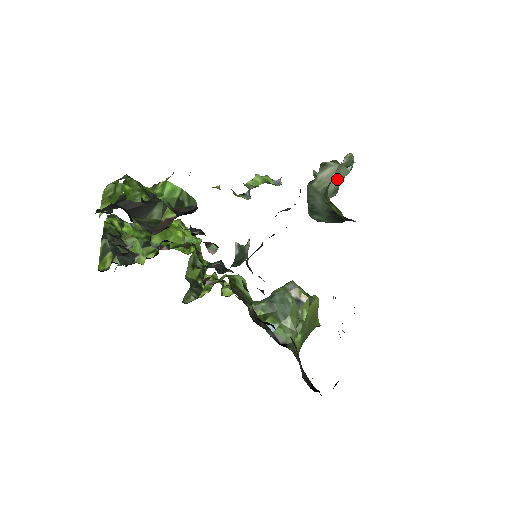
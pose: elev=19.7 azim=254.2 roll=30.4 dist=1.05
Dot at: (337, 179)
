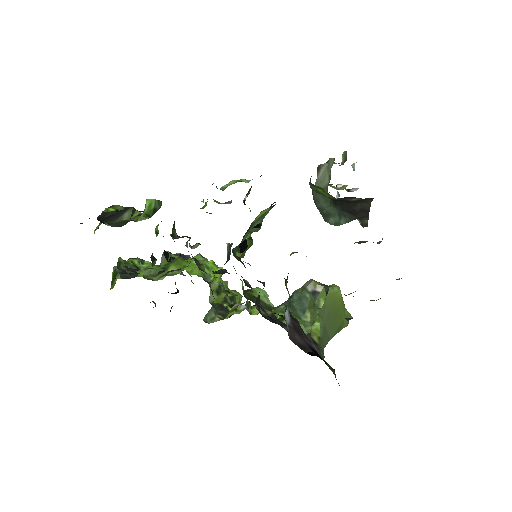
Dot at: (329, 172)
